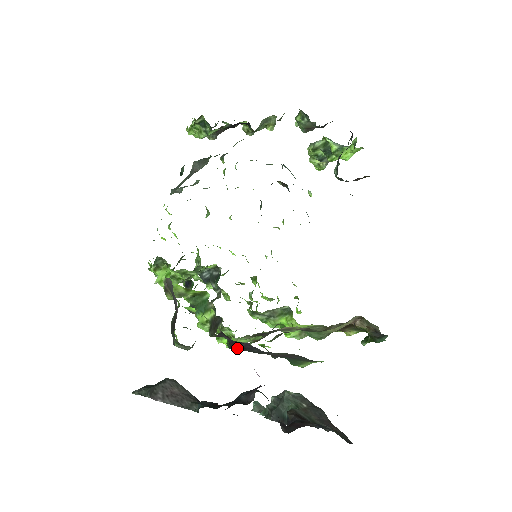
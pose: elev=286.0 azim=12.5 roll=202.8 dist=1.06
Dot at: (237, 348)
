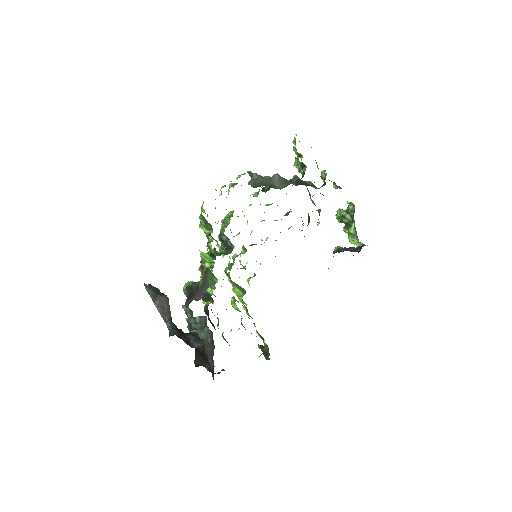
Dot at: (207, 315)
